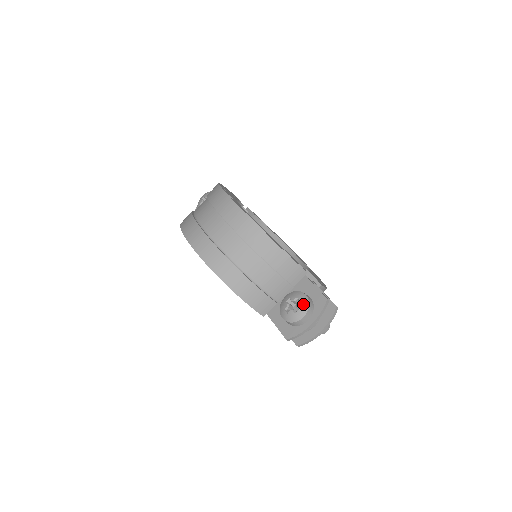
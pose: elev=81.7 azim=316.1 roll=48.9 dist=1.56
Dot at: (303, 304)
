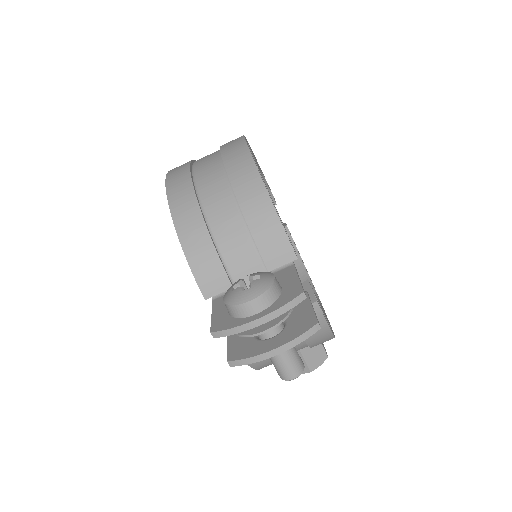
Dot at: (261, 283)
